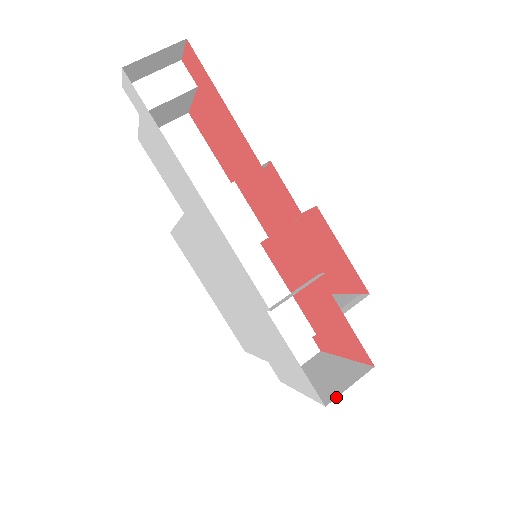
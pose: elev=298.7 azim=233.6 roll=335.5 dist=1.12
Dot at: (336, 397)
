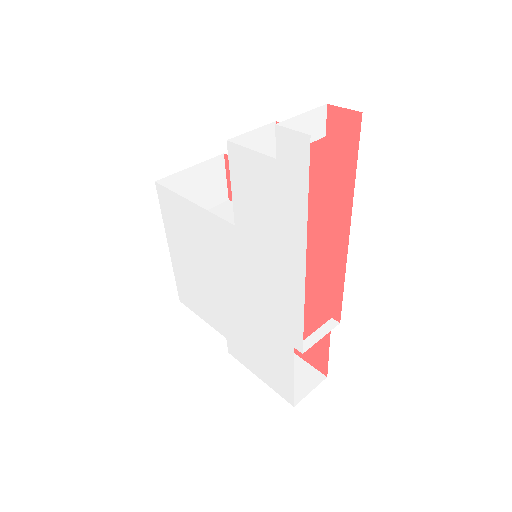
Dot at: occluded
